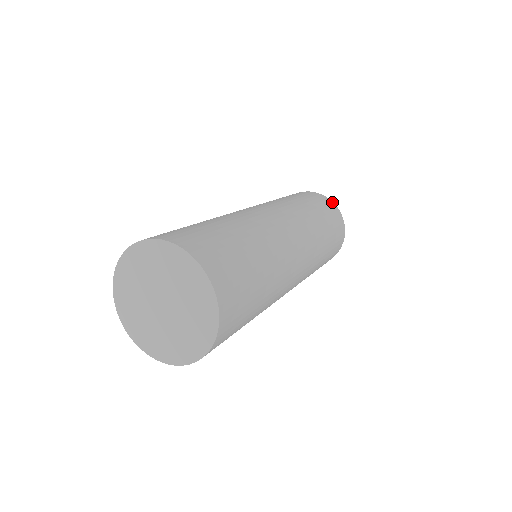
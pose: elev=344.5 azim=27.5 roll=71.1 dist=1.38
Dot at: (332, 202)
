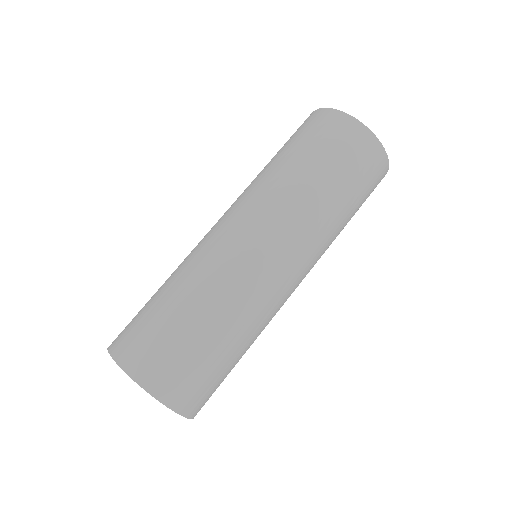
Dot at: (368, 132)
